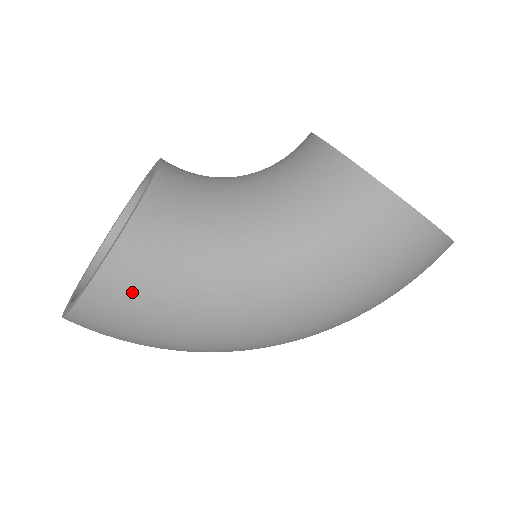
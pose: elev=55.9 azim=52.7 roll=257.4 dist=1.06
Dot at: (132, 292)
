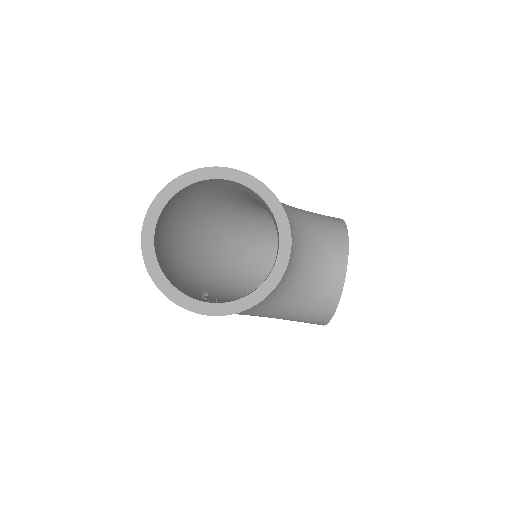
Dot at: occluded
